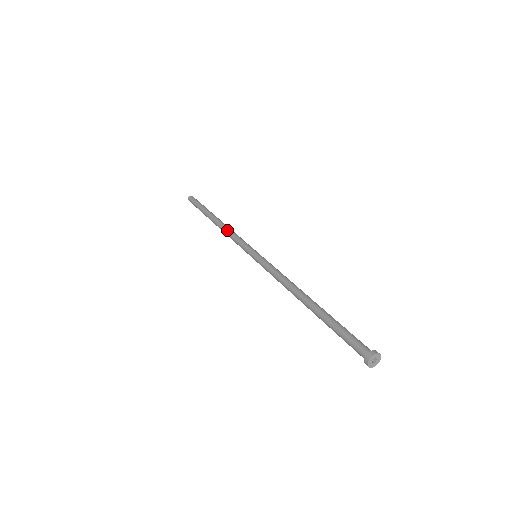
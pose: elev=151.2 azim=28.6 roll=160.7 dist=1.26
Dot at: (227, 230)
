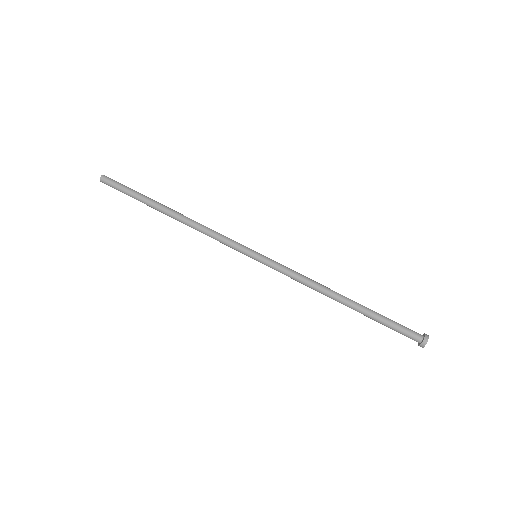
Dot at: (199, 228)
